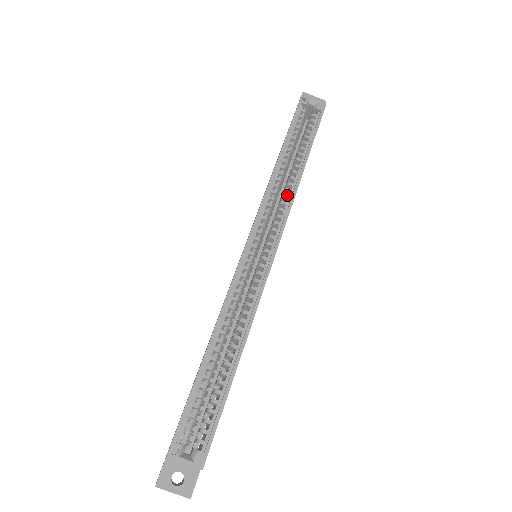
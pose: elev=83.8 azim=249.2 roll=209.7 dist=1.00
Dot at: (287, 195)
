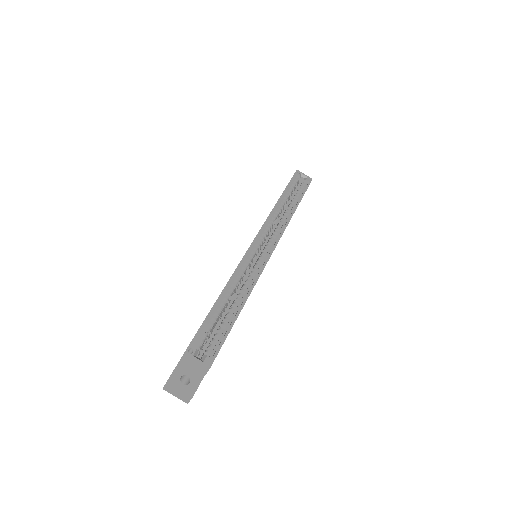
Dot at: (283, 222)
